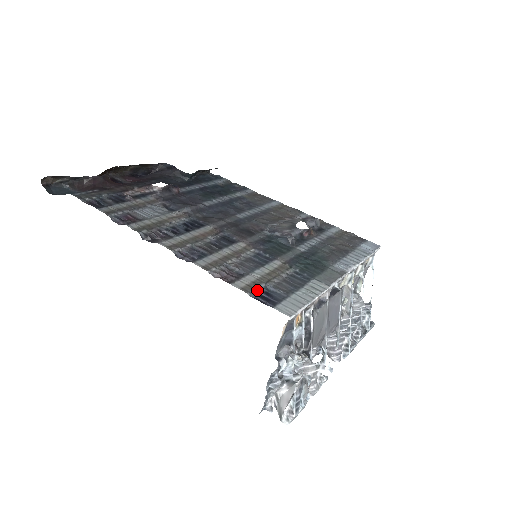
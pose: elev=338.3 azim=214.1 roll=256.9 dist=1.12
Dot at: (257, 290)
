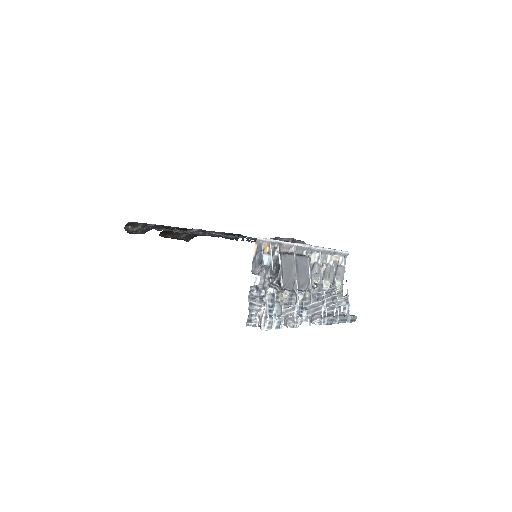
Dot at: (241, 236)
